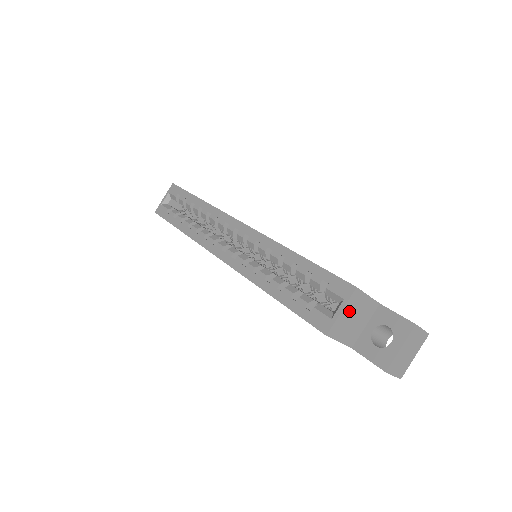
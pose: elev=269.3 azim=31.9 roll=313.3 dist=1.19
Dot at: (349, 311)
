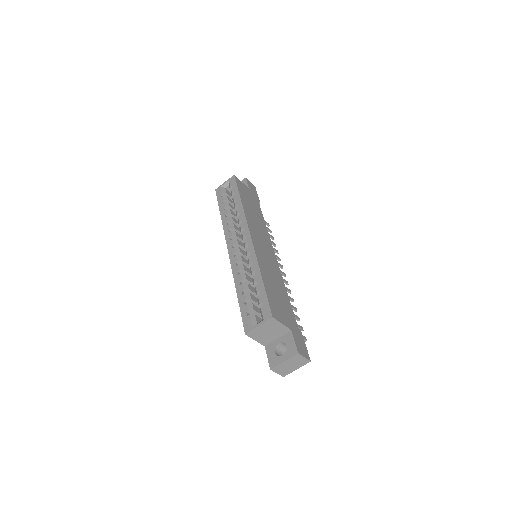
Dot at: (265, 327)
